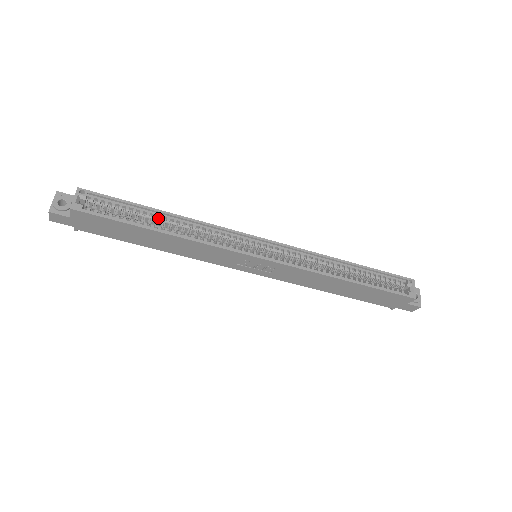
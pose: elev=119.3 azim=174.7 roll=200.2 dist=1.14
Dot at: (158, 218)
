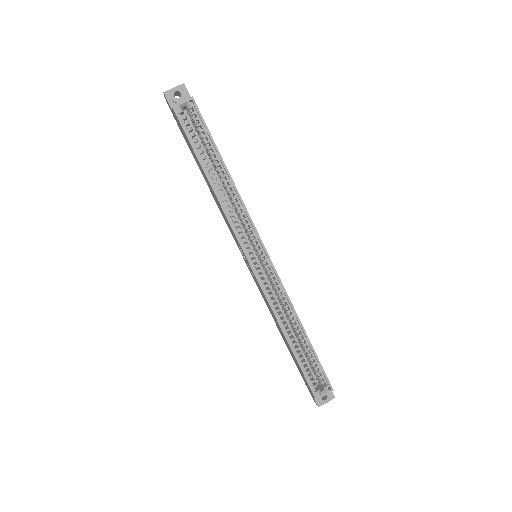
Dot at: (219, 168)
